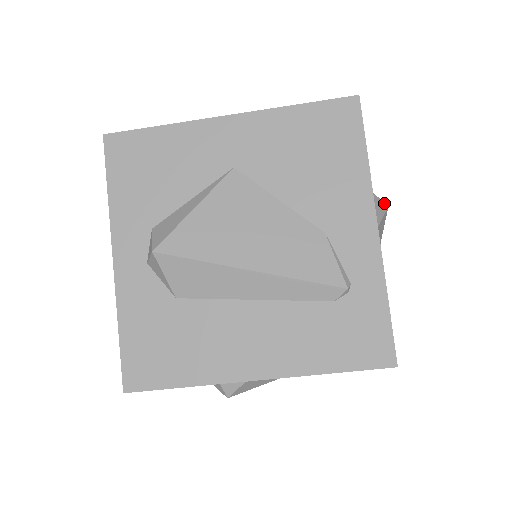
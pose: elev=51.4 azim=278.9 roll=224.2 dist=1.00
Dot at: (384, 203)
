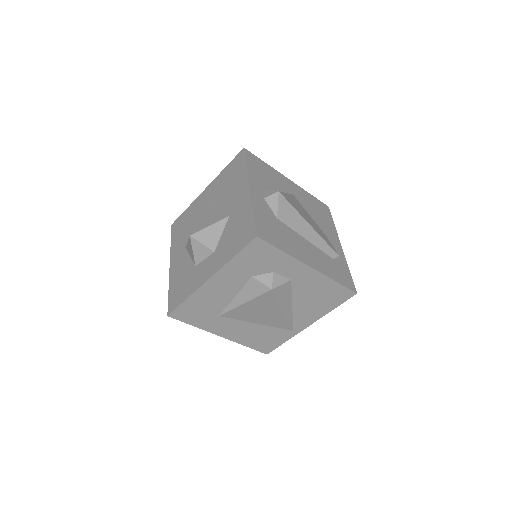
Dot at: occluded
